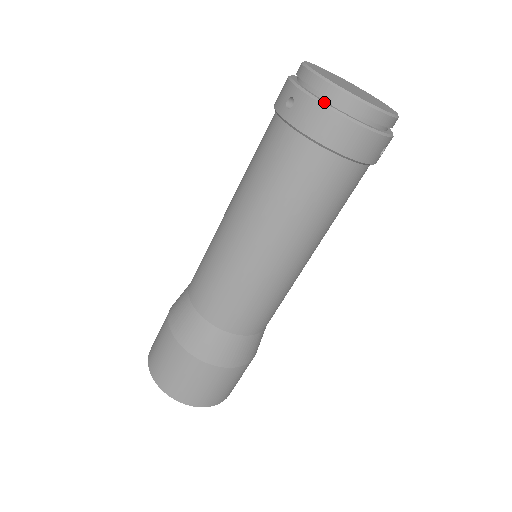
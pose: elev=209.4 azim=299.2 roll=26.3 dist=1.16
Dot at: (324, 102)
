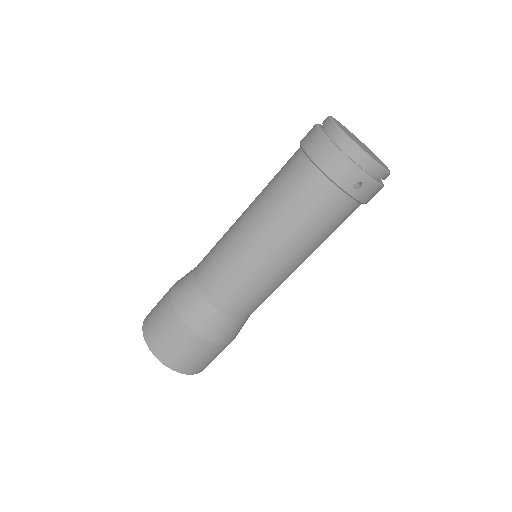
Dot at: (380, 183)
